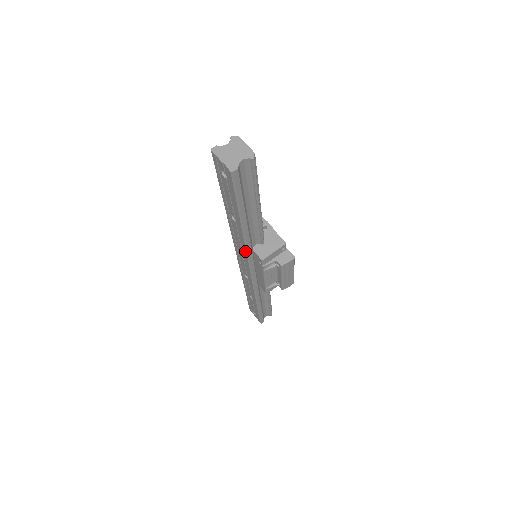
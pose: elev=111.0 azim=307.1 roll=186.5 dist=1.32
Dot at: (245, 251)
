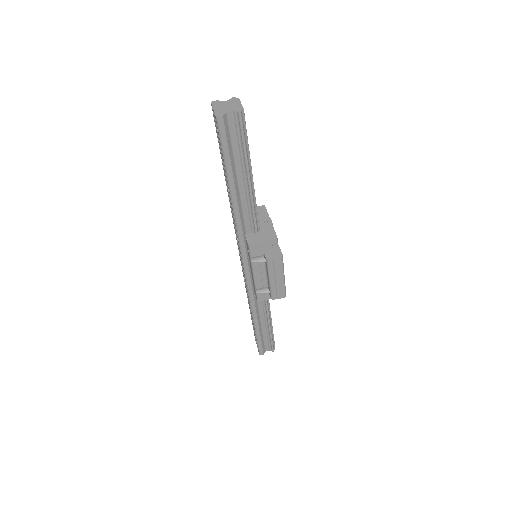
Dot at: (237, 233)
